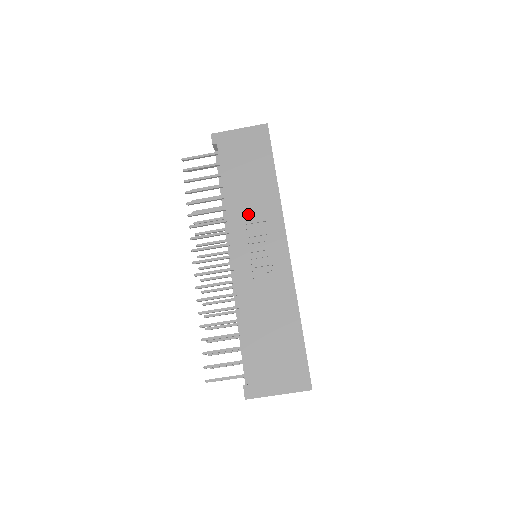
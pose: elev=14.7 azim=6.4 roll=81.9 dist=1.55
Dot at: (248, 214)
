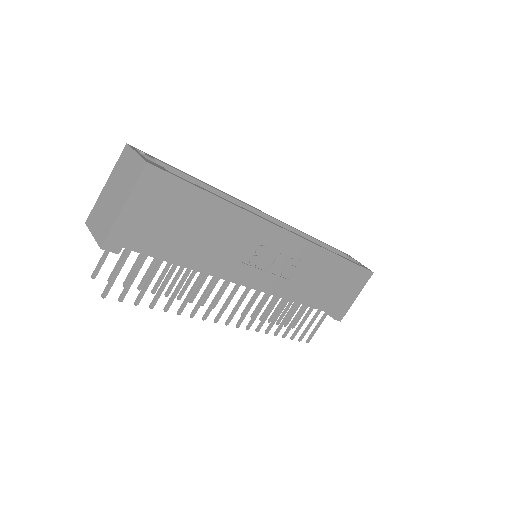
Dot at: (234, 255)
